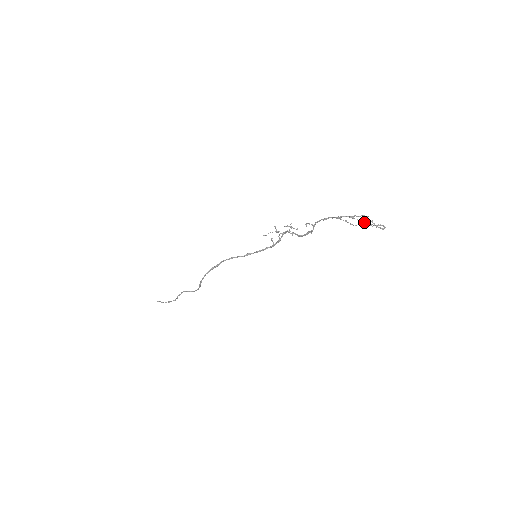
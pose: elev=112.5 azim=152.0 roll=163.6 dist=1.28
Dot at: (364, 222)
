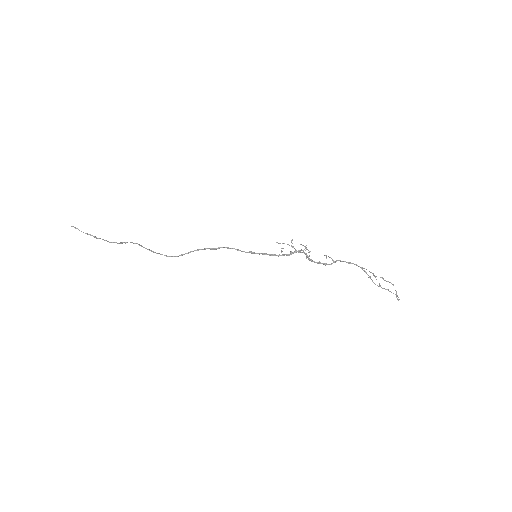
Dot at: occluded
